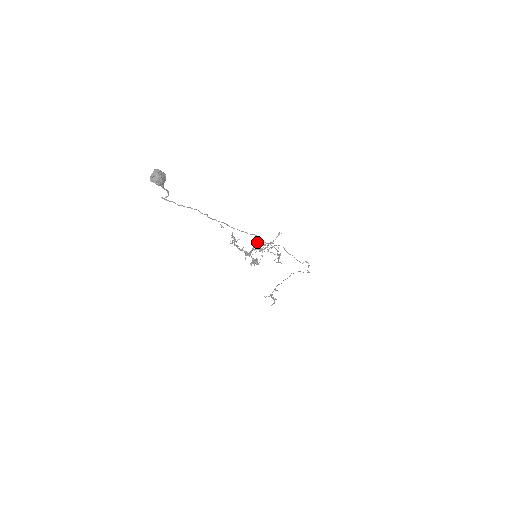
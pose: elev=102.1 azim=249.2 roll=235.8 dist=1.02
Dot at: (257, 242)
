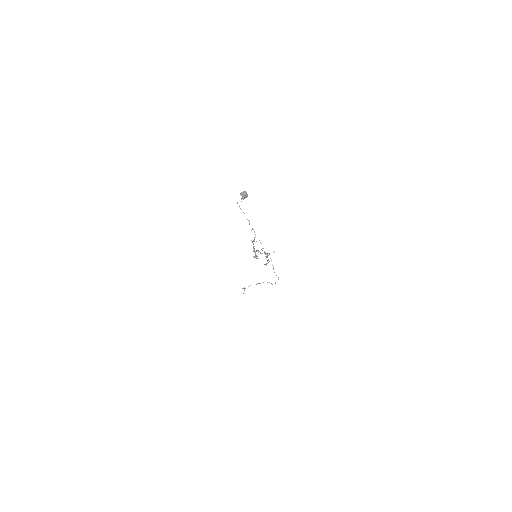
Dot at: occluded
